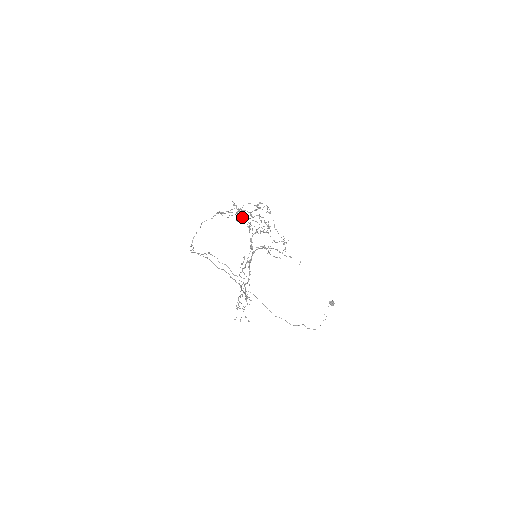
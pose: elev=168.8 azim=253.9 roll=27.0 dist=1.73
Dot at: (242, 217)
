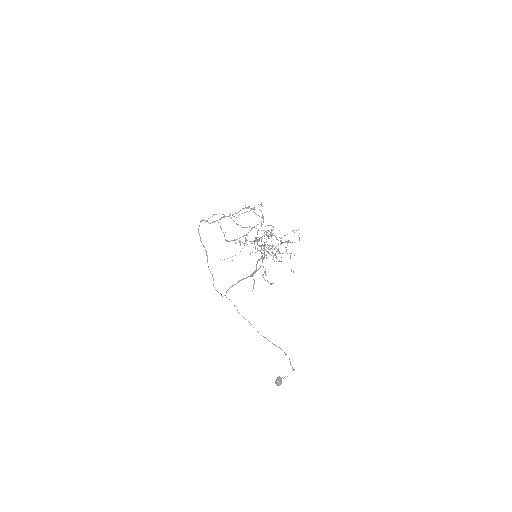
Dot at: (243, 227)
